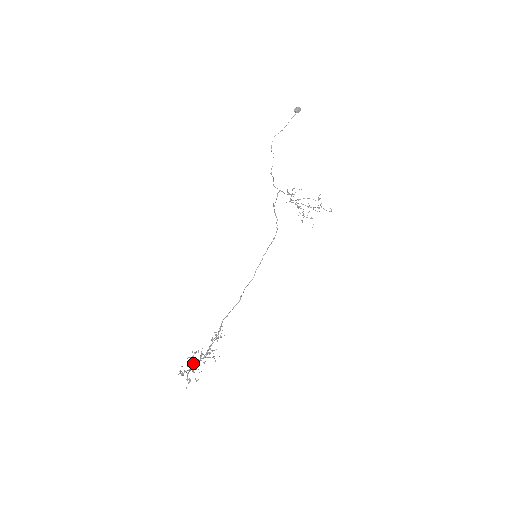
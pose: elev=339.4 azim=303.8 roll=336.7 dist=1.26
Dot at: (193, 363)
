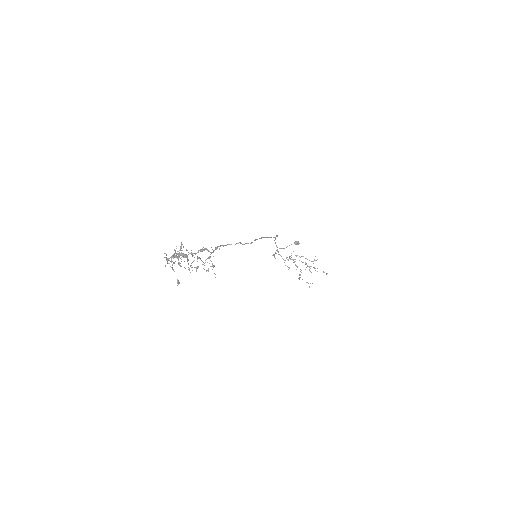
Dot at: (182, 254)
